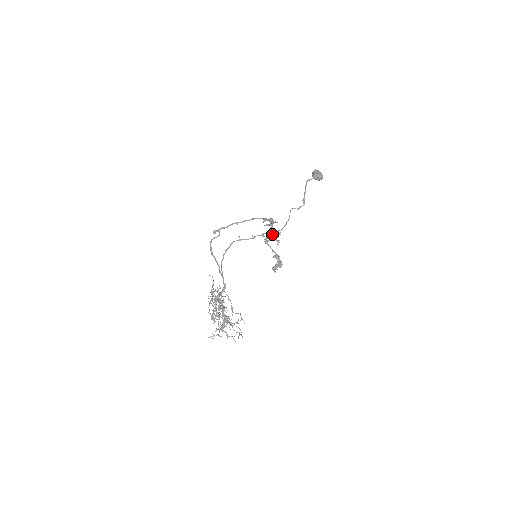
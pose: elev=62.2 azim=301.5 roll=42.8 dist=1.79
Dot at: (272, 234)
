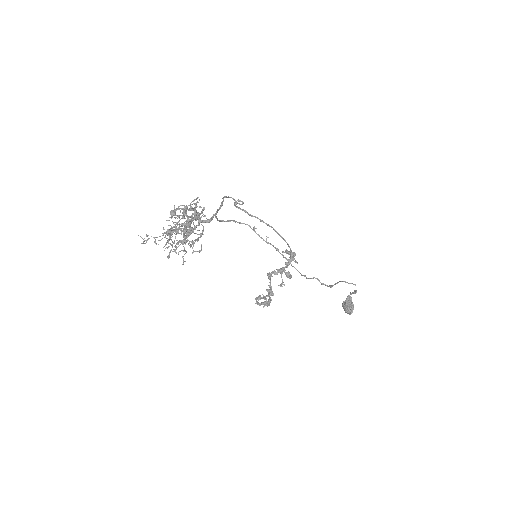
Dot at: (282, 272)
